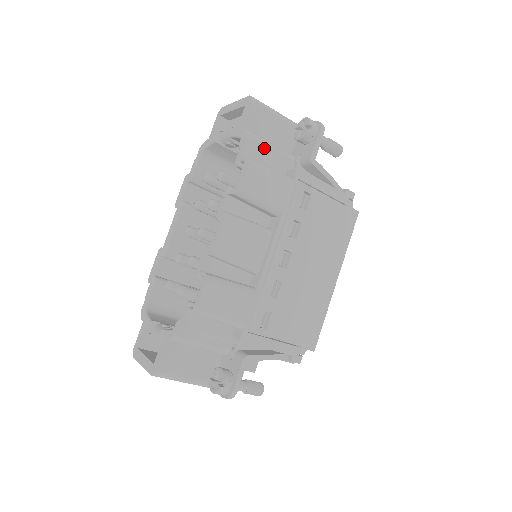
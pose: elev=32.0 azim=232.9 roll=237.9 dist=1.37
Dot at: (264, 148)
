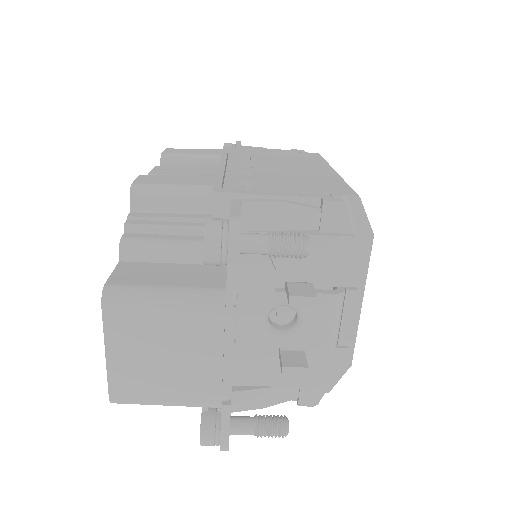
Dot at: occluded
